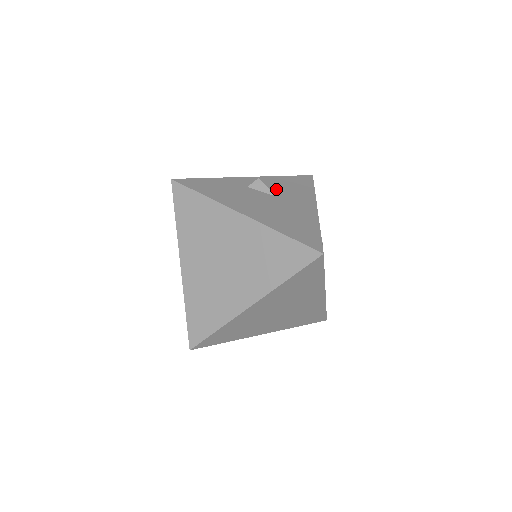
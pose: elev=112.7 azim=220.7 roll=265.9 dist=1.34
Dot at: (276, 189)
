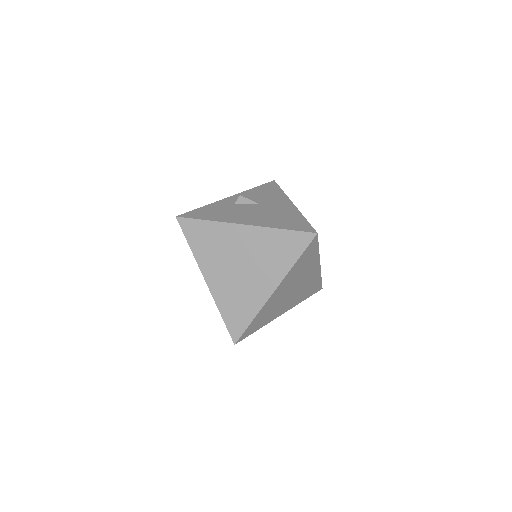
Dot at: (256, 199)
